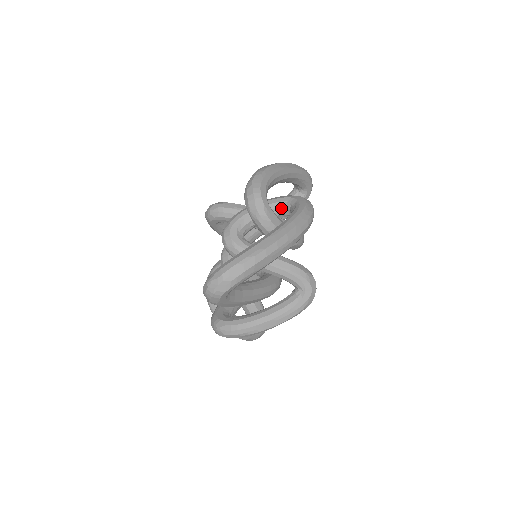
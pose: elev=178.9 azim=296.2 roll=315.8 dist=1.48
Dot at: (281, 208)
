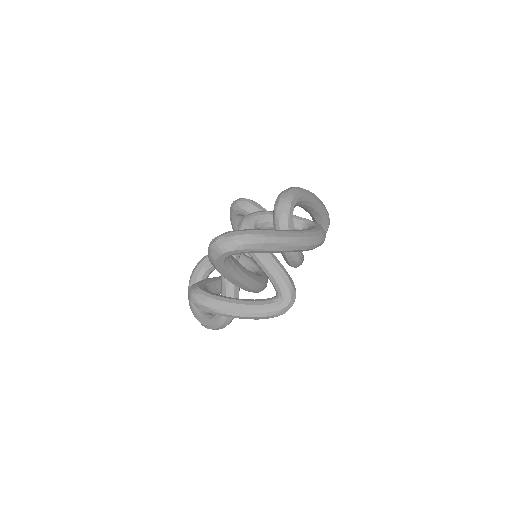
Dot at: (299, 225)
